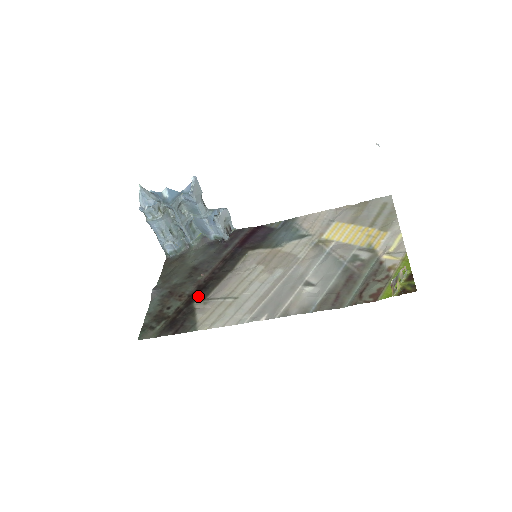
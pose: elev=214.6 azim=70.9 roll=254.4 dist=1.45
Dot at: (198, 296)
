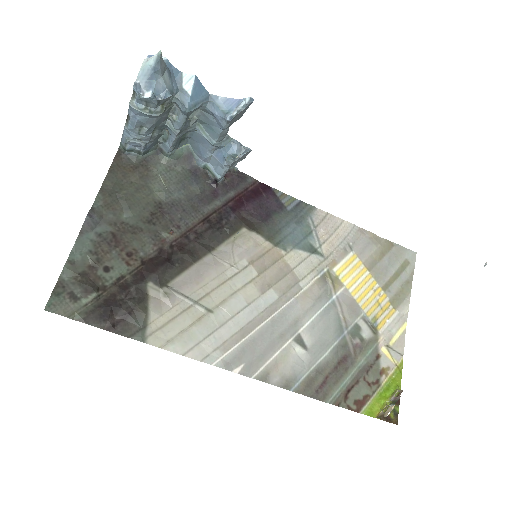
Dot at: (158, 273)
